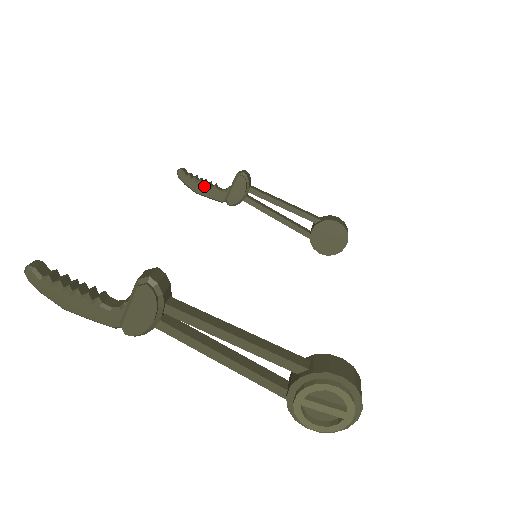
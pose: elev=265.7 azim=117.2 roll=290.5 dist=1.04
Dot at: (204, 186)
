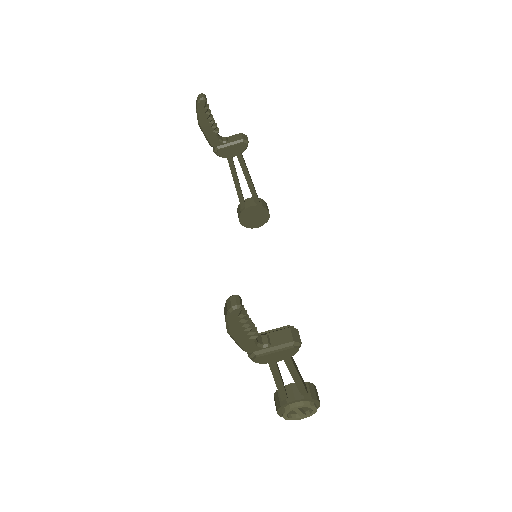
Dot at: (211, 126)
